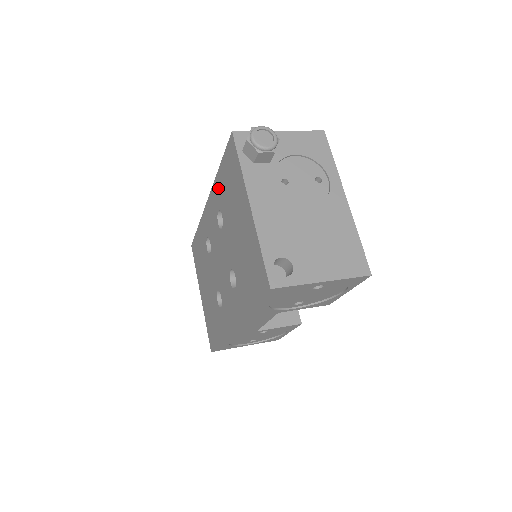
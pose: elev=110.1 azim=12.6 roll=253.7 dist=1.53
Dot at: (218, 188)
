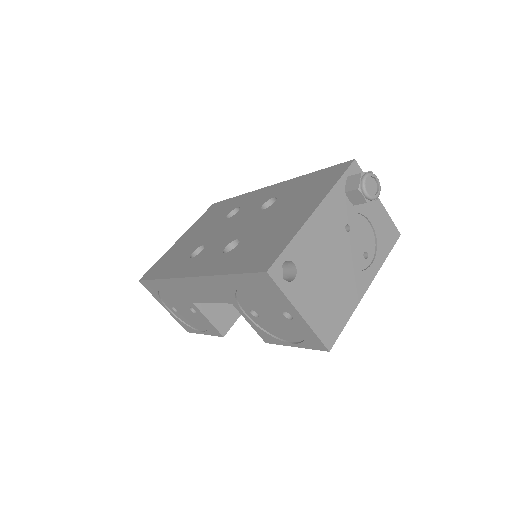
Dot at: (293, 184)
